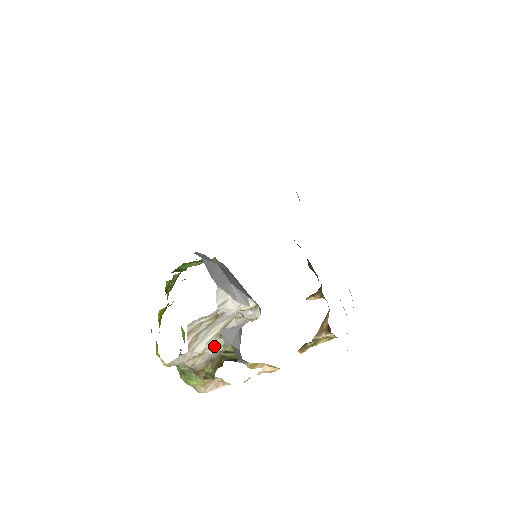
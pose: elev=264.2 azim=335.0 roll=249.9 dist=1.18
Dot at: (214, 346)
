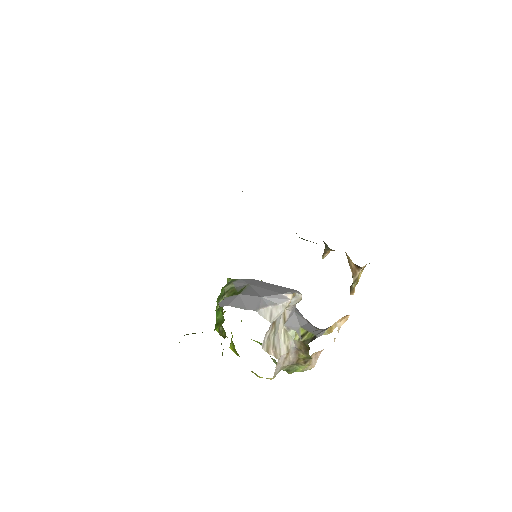
Dot at: (291, 340)
